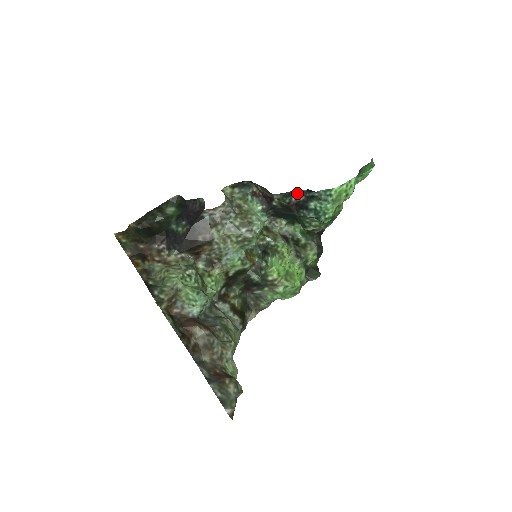
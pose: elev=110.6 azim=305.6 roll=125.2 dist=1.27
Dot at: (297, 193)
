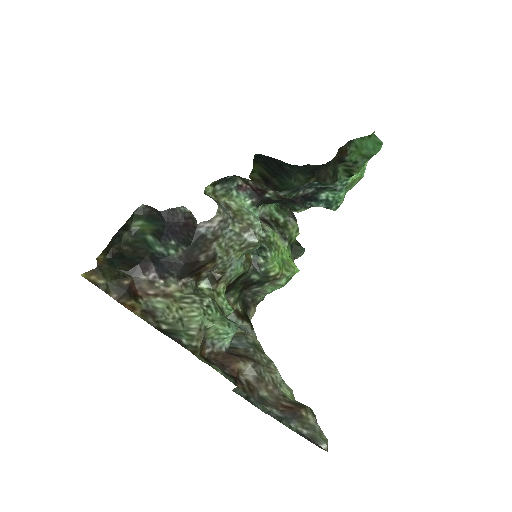
Dot at: (306, 186)
